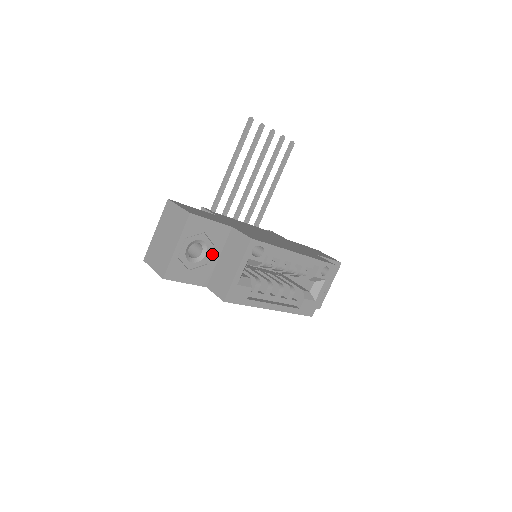
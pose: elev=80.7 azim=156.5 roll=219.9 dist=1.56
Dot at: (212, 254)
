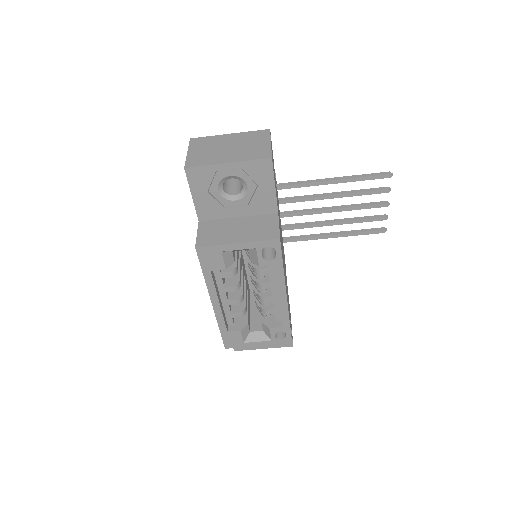
Dot at: (238, 207)
